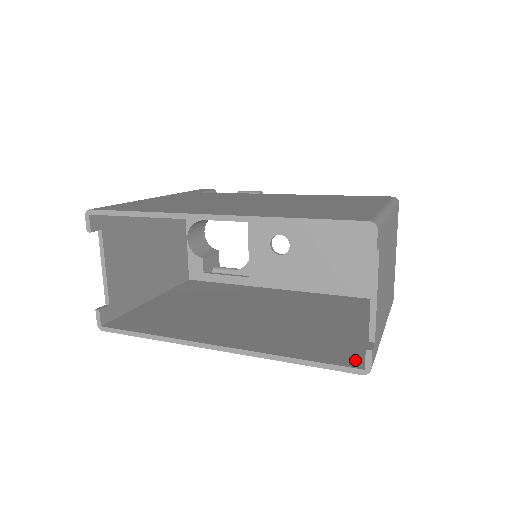
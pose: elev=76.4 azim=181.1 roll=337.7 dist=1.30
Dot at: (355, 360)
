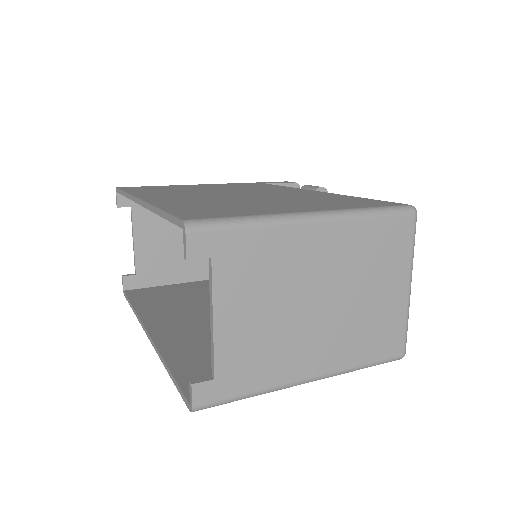
Dot at: occluded
